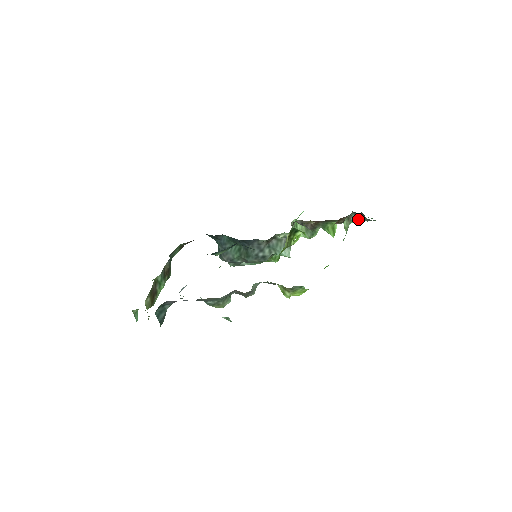
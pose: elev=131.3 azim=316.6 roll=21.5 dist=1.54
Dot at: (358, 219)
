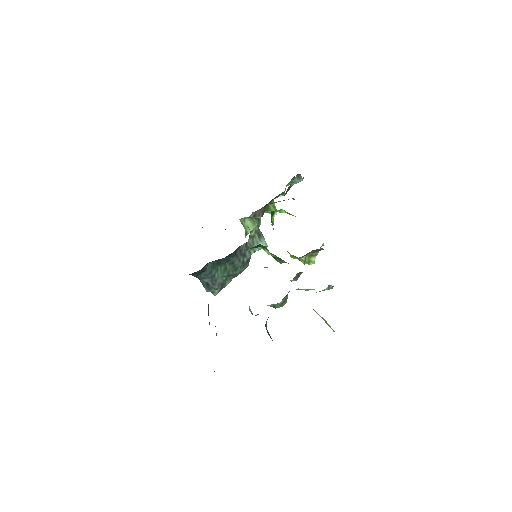
Dot at: (298, 181)
